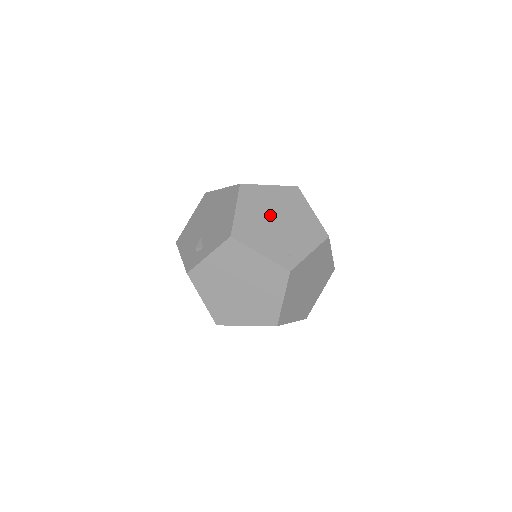
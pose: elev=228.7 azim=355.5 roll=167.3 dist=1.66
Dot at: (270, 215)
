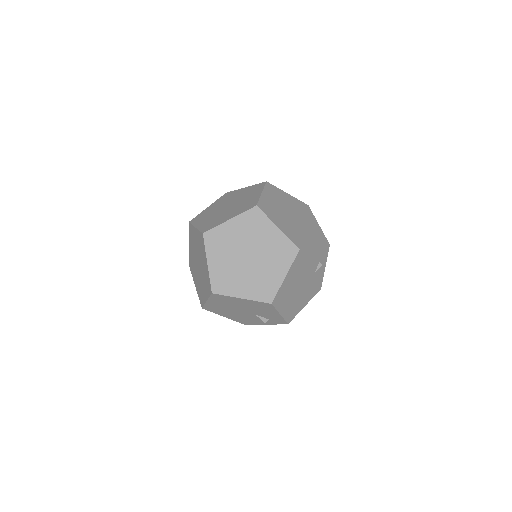
Dot at: (295, 213)
